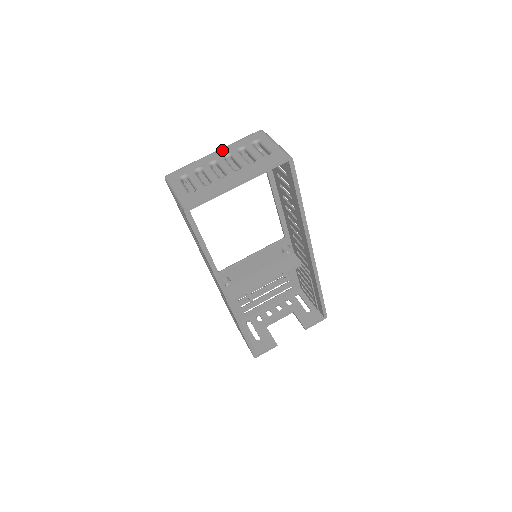
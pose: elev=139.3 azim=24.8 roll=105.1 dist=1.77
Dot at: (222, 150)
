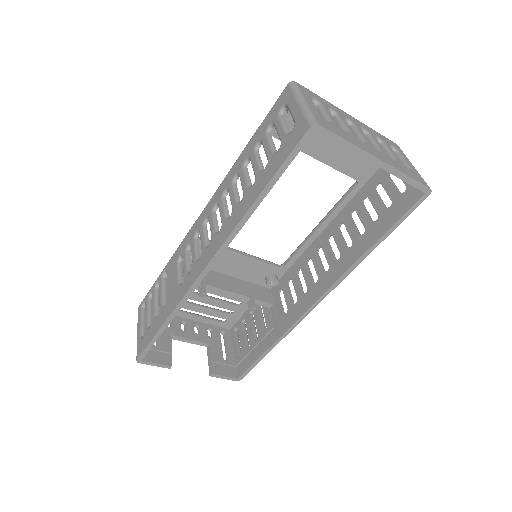
Dot at: (359, 121)
